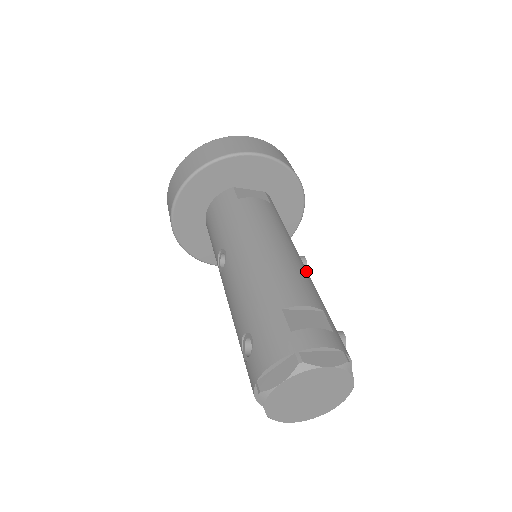
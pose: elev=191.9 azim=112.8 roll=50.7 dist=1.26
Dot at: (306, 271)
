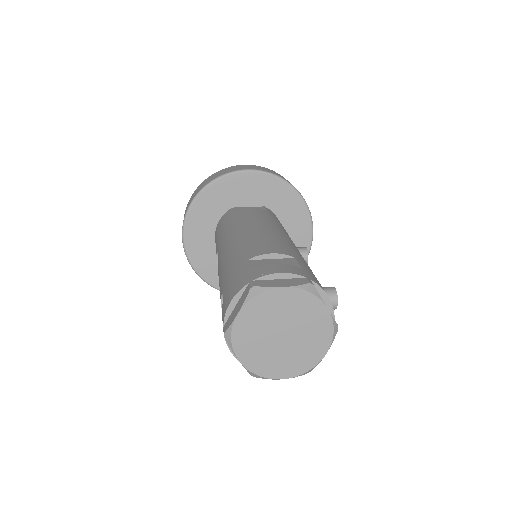
Dot at: (289, 242)
